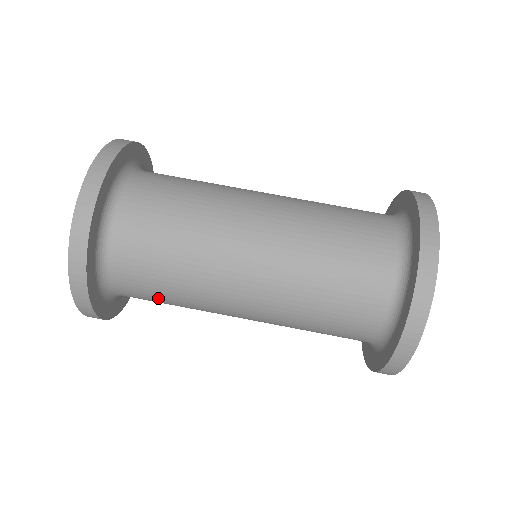
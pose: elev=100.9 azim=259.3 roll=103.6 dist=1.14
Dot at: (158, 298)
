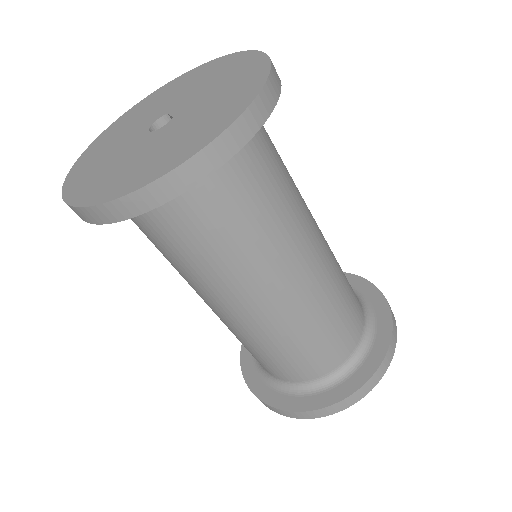
Dot at: occluded
